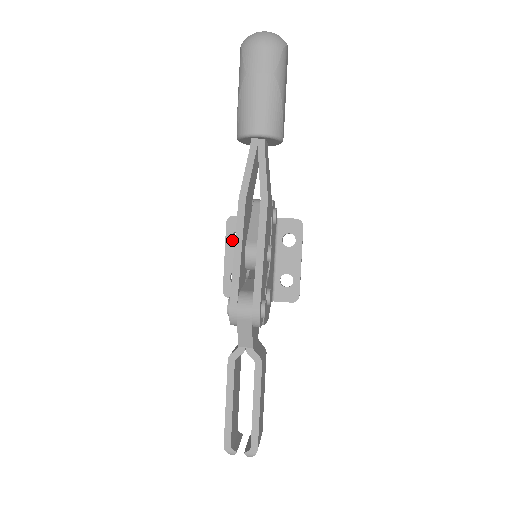
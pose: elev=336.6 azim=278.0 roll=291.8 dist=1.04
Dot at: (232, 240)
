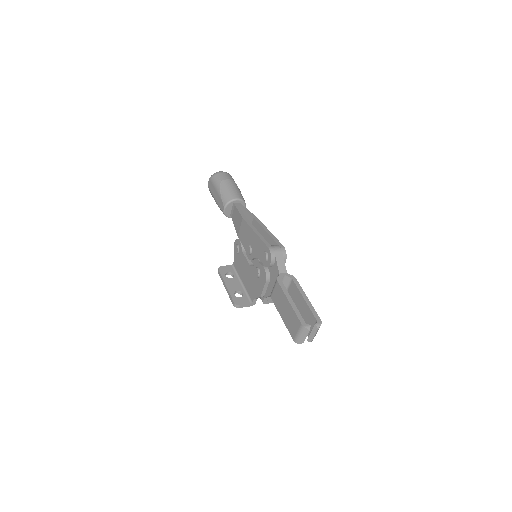
Dot at: (226, 277)
